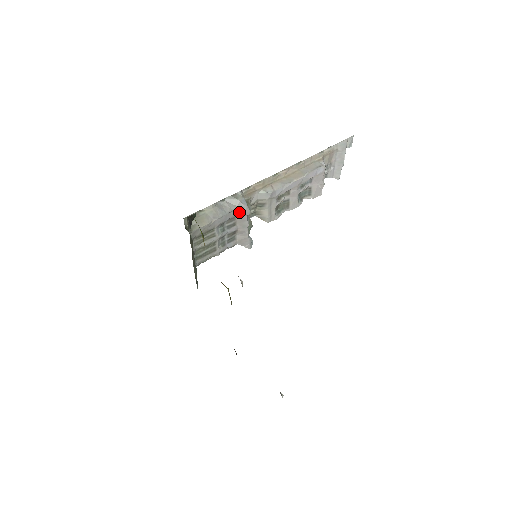
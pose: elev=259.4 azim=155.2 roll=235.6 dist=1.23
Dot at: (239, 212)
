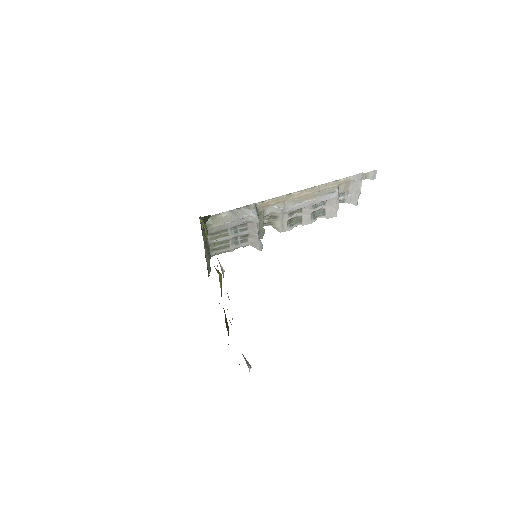
Dot at: (250, 220)
